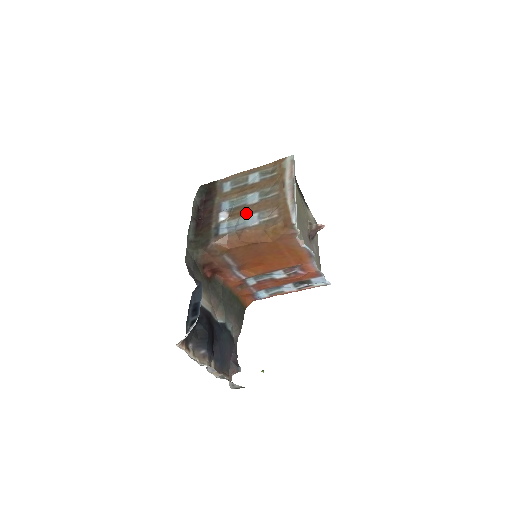
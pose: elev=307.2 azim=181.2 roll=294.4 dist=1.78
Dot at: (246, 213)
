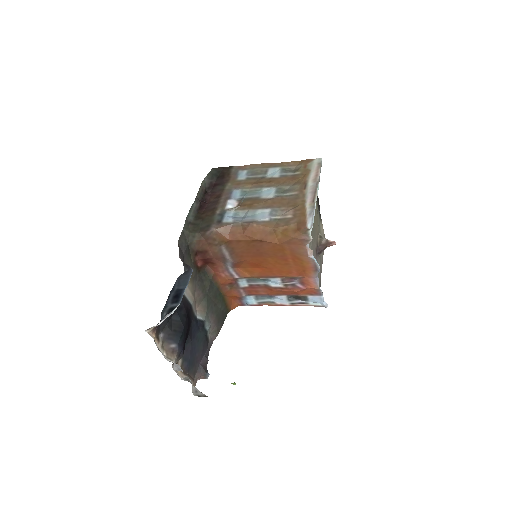
Dot at: (257, 206)
